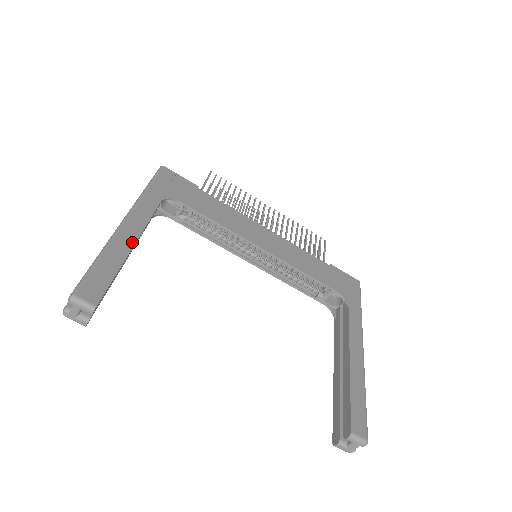
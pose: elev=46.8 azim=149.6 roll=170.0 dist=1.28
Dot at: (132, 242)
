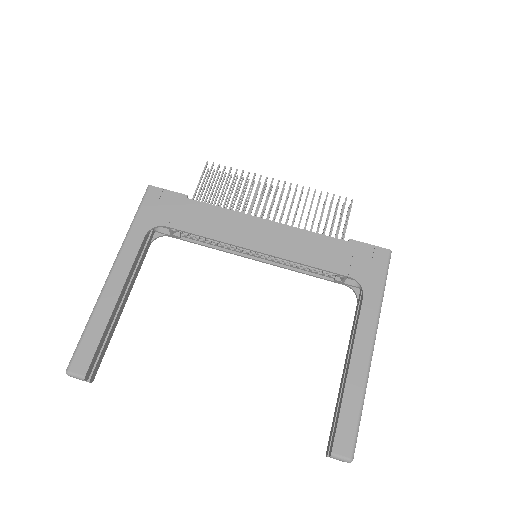
Dot at: (115, 298)
